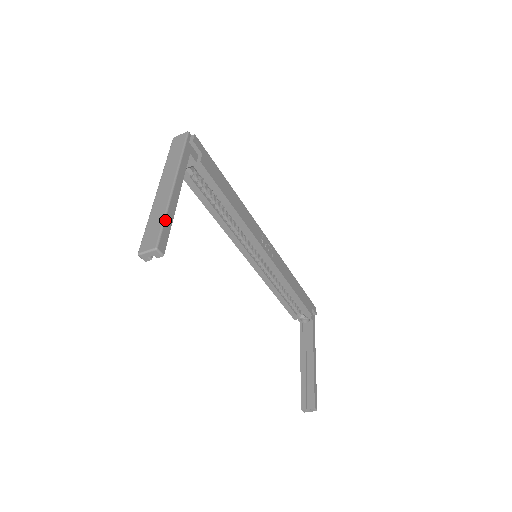
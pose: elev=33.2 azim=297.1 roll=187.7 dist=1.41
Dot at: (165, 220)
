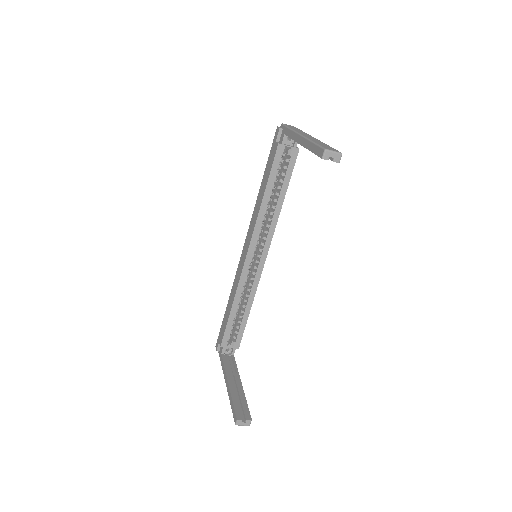
Dot at: occluded
